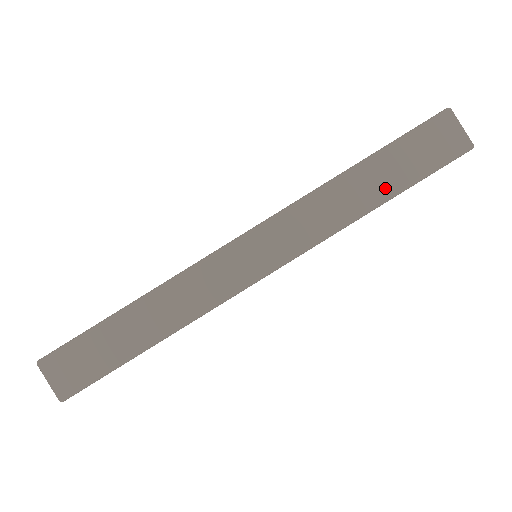
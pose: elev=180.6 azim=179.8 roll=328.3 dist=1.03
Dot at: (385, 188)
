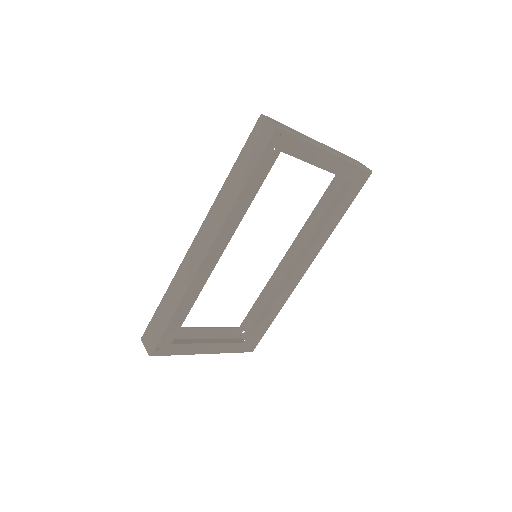
Dot at: (242, 178)
